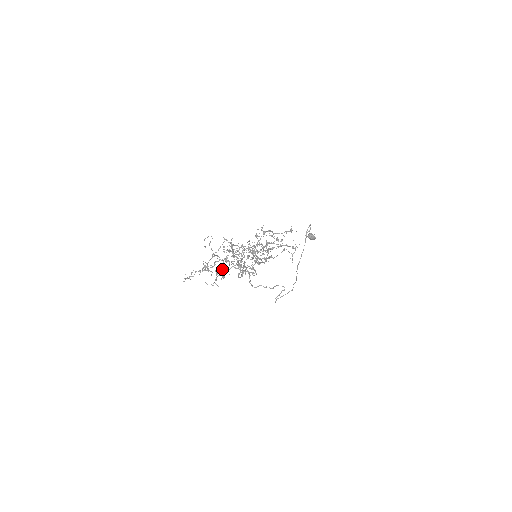
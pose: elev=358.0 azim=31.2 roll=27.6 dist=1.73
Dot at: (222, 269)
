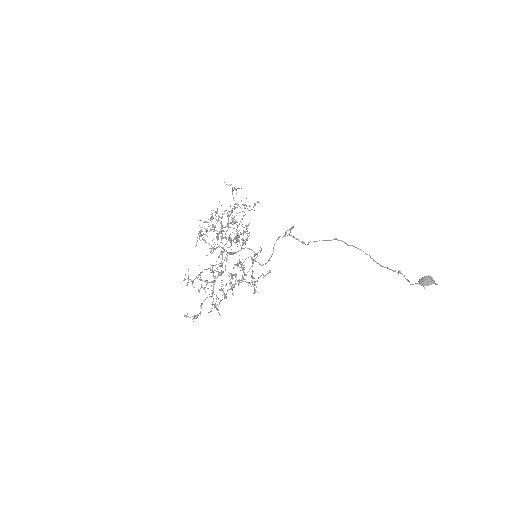
Dot at: occluded
